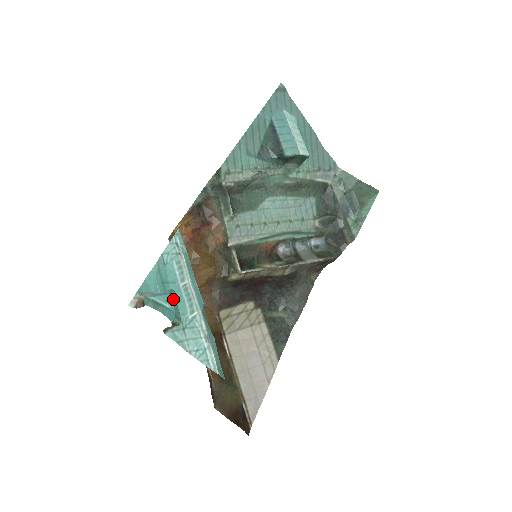
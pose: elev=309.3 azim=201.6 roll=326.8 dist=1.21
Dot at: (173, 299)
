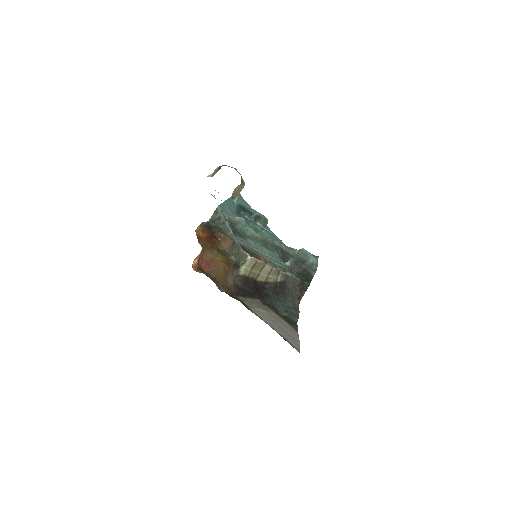
Dot at: occluded
